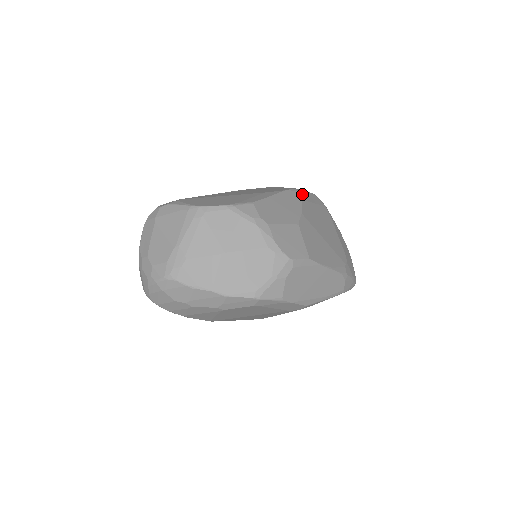
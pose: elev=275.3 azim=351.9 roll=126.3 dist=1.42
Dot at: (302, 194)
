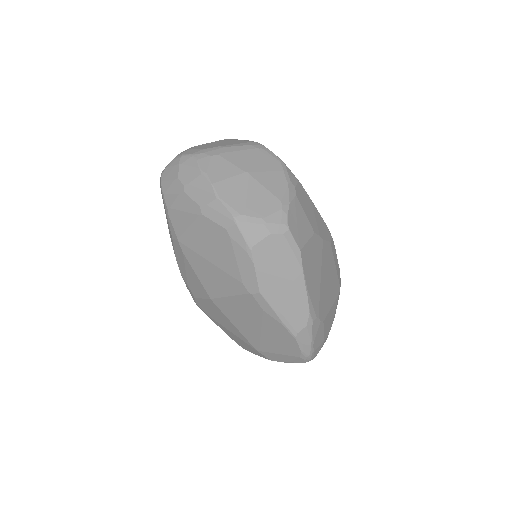
Dot at: (333, 247)
